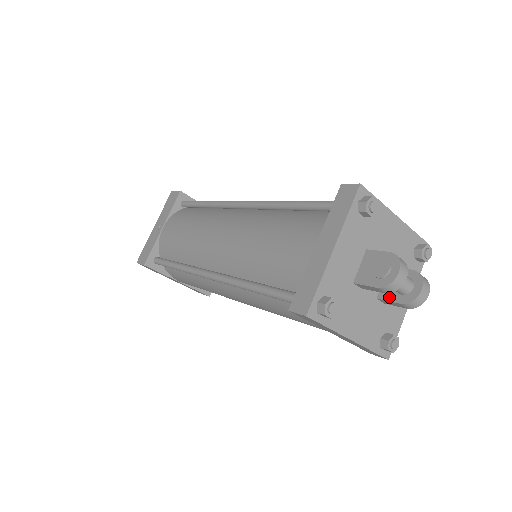
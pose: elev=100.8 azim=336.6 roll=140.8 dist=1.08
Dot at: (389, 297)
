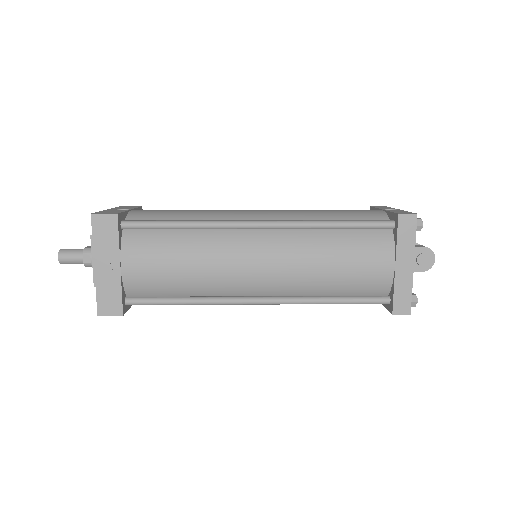
Dot at: occluded
